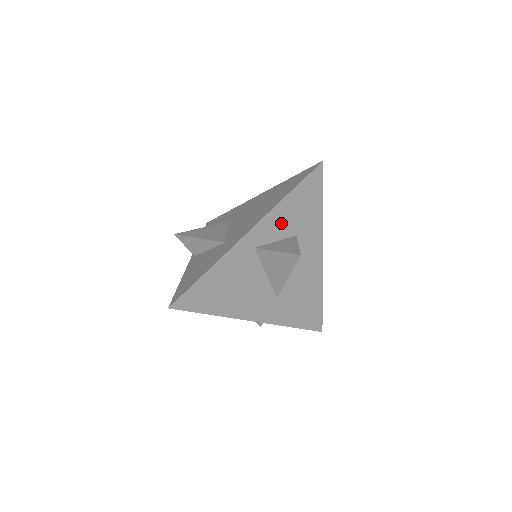
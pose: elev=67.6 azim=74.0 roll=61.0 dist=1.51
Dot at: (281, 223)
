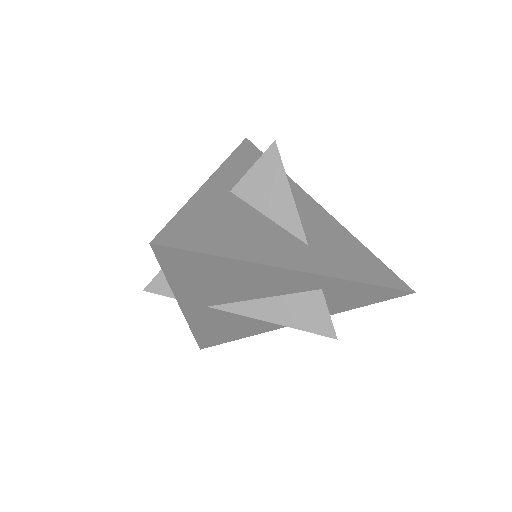
Dot at: occluded
